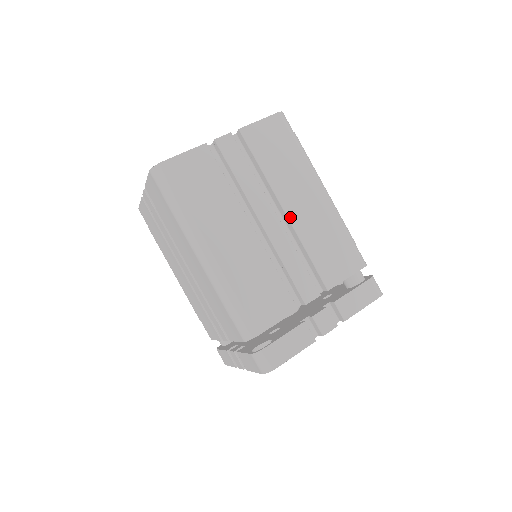
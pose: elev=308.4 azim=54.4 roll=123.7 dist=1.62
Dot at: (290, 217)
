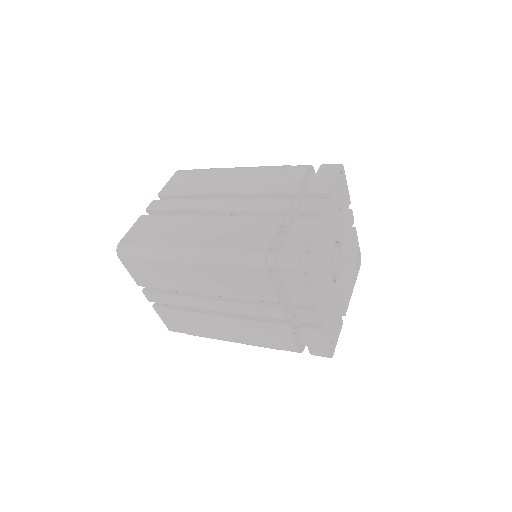
Dot at: (228, 192)
